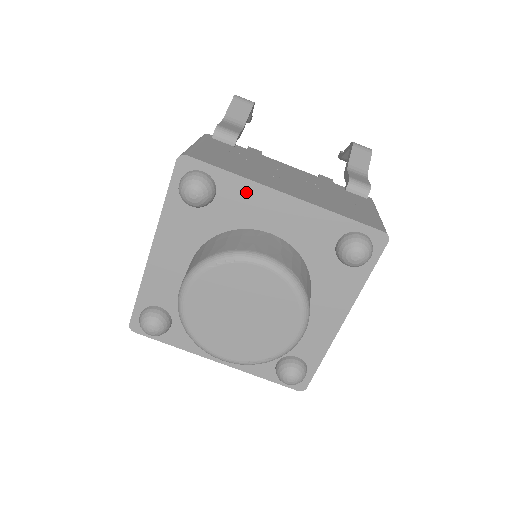
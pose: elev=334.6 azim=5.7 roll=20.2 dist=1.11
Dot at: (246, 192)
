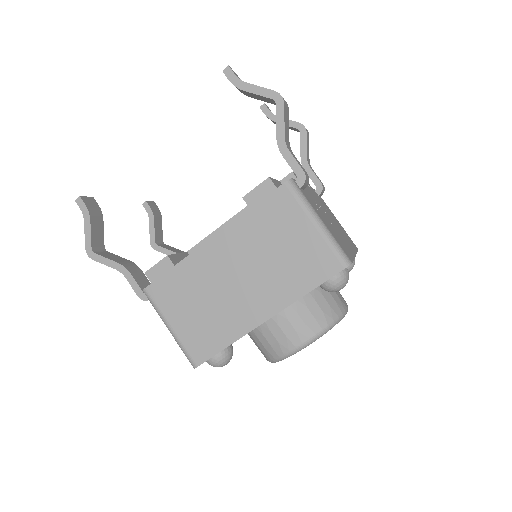
Dot at: occluded
